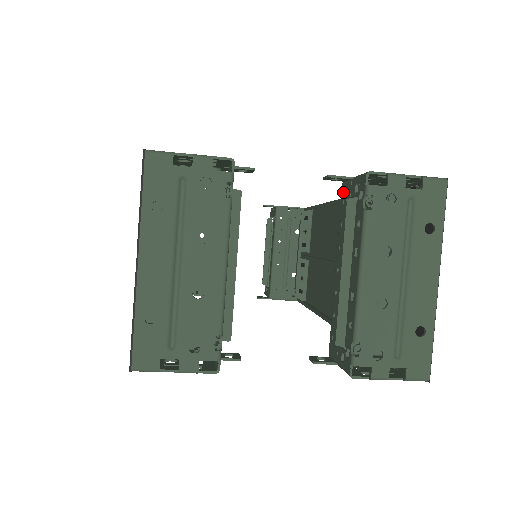
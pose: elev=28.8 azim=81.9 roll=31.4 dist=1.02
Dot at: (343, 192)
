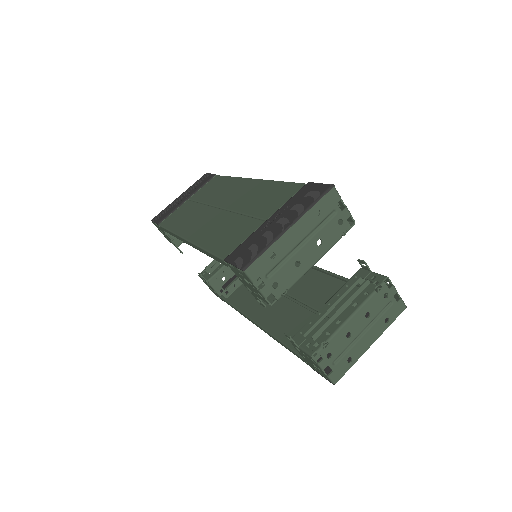
Dot at: (359, 273)
